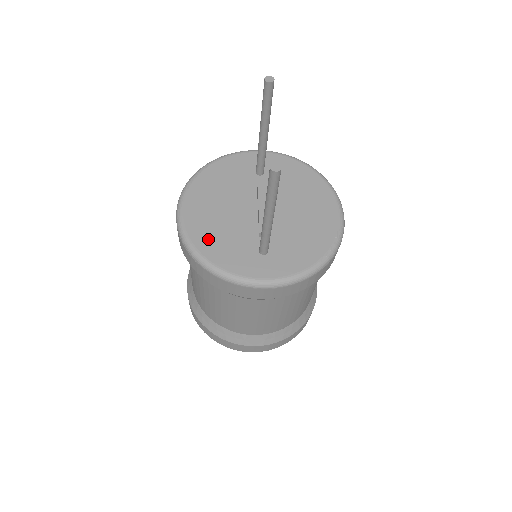
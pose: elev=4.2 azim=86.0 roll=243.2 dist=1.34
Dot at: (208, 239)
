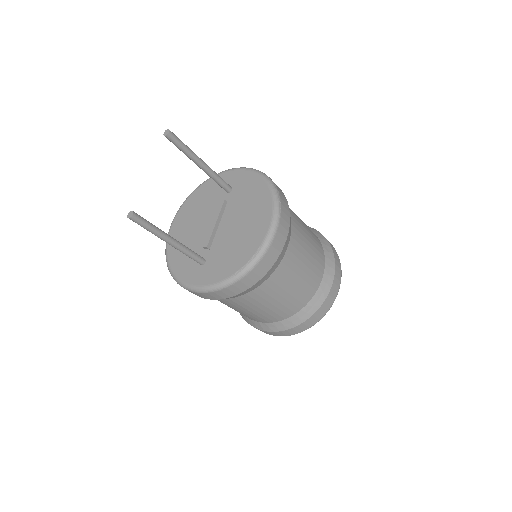
Dot at: (176, 249)
